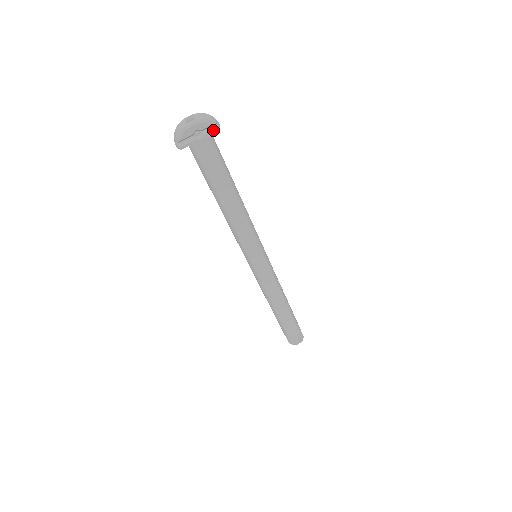
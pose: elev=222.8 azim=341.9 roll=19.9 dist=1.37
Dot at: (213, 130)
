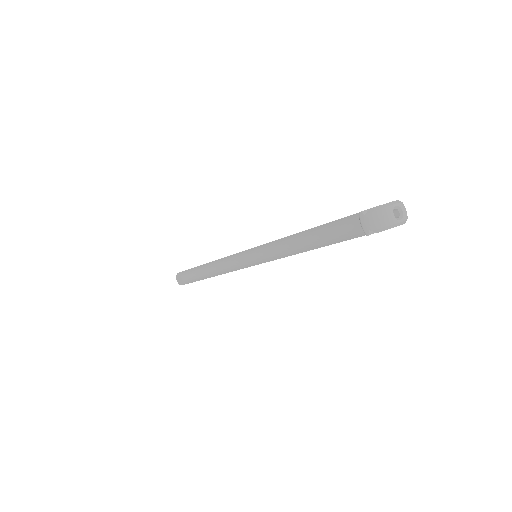
Dot at: occluded
